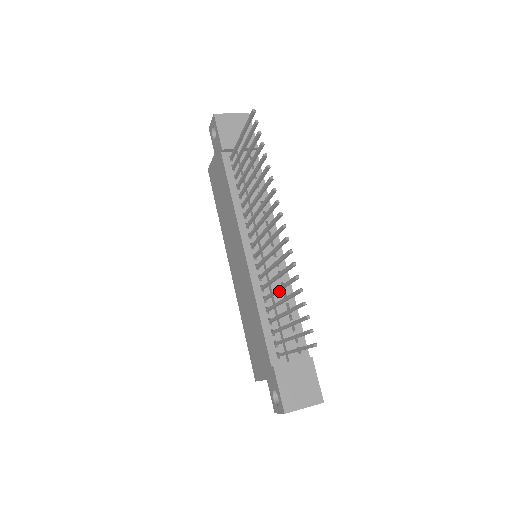
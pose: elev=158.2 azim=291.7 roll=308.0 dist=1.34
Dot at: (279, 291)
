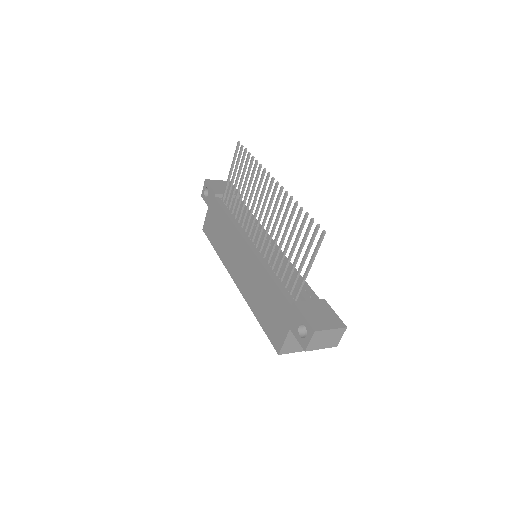
Dot at: (283, 240)
